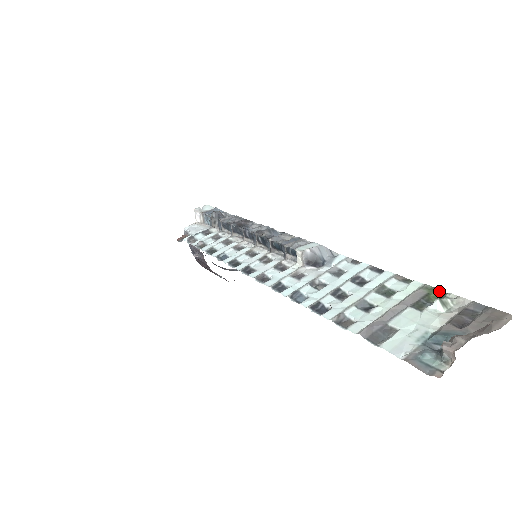
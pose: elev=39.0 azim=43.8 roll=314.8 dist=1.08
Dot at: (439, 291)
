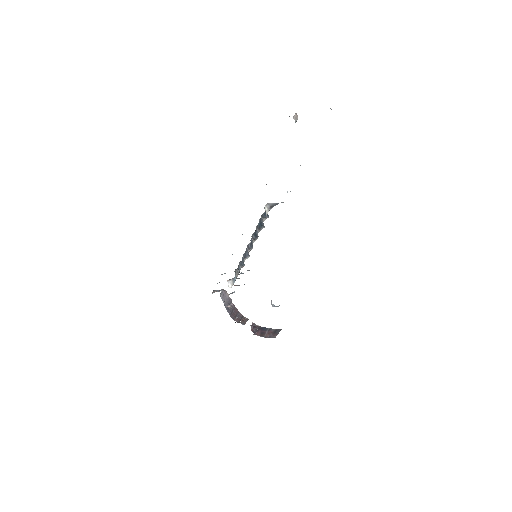
Dot at: occluded
